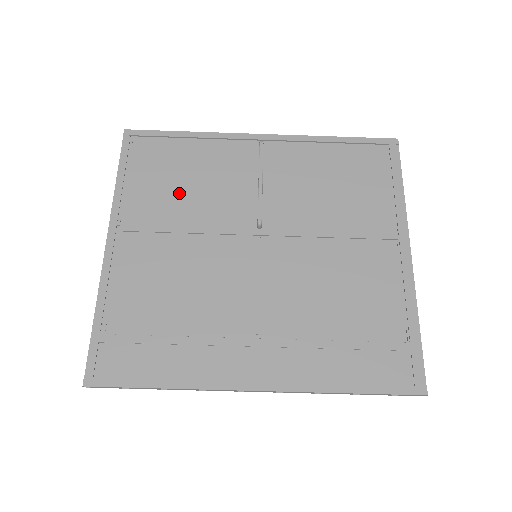
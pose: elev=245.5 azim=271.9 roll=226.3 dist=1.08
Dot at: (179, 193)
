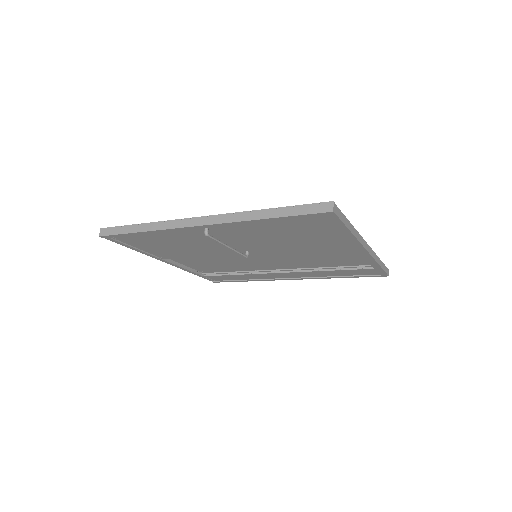
Dot at: (179, 248)
